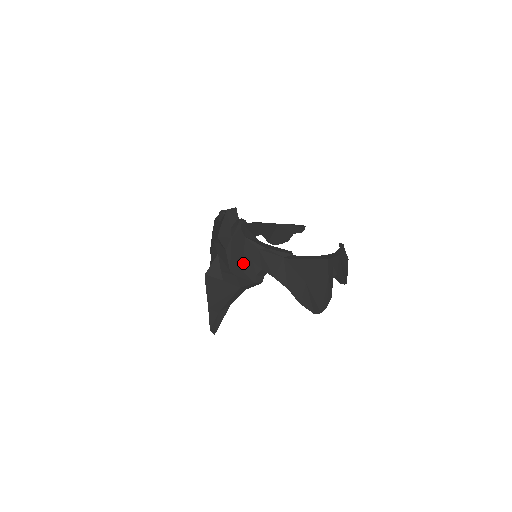
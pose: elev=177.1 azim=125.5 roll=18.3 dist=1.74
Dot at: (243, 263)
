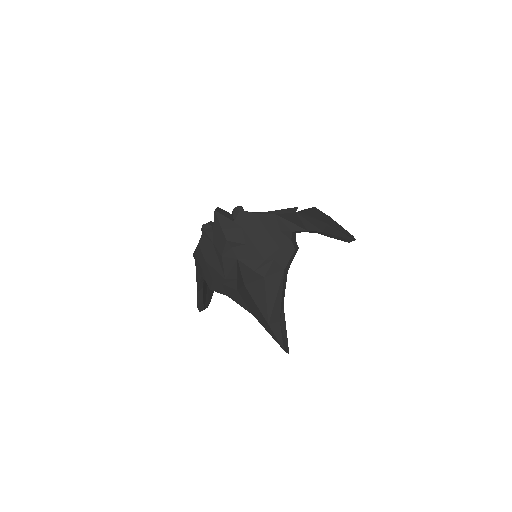
Dot at: (272, 239)
